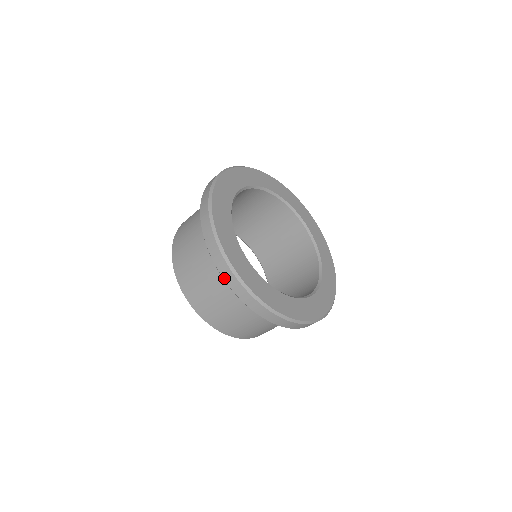
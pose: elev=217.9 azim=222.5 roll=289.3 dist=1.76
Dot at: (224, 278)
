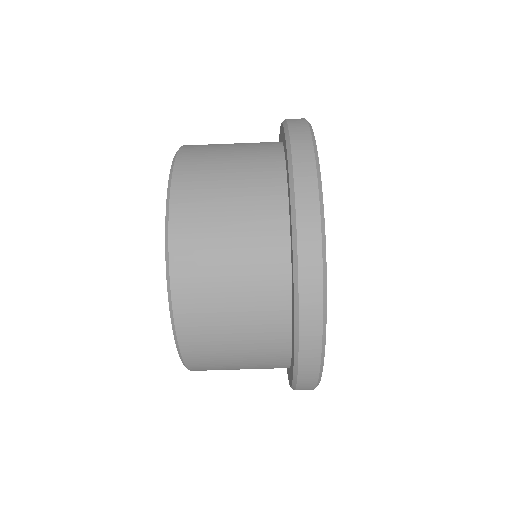
Dot at: (301, 328)
